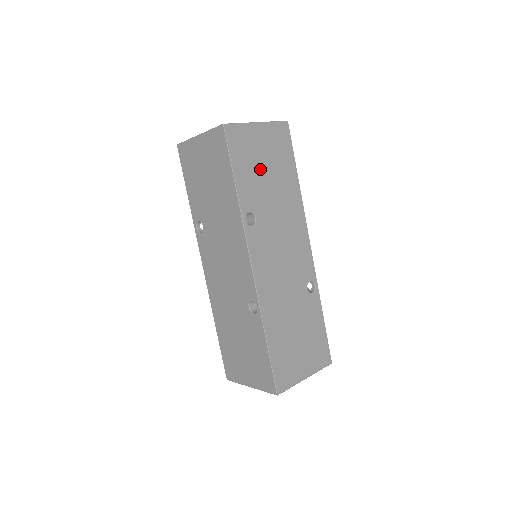
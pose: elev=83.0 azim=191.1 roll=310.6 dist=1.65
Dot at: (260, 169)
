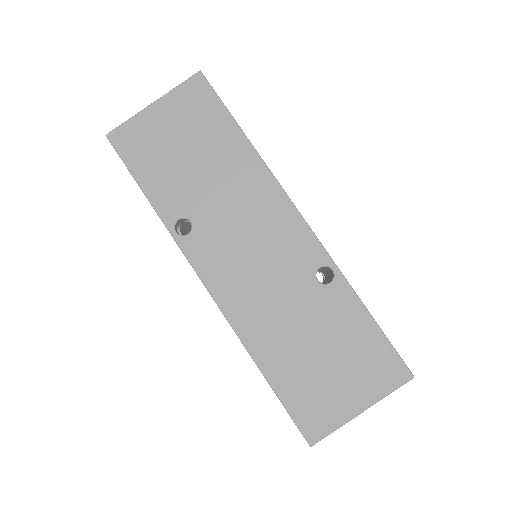
Dot at: occluded
